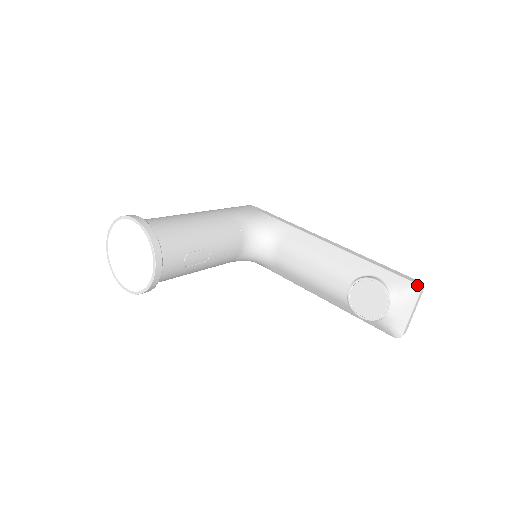
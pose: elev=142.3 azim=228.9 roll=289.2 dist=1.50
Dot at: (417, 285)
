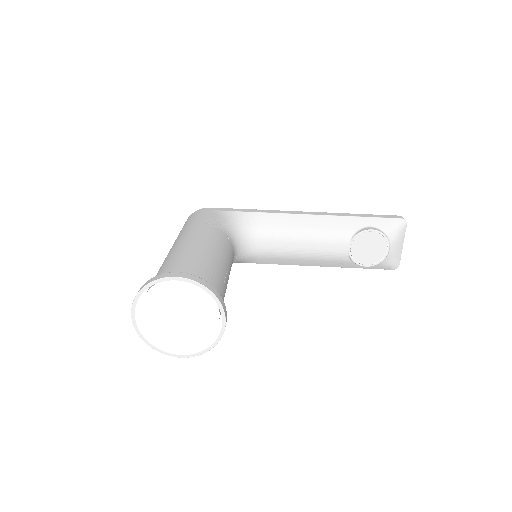
Dot at: (403, 219)
